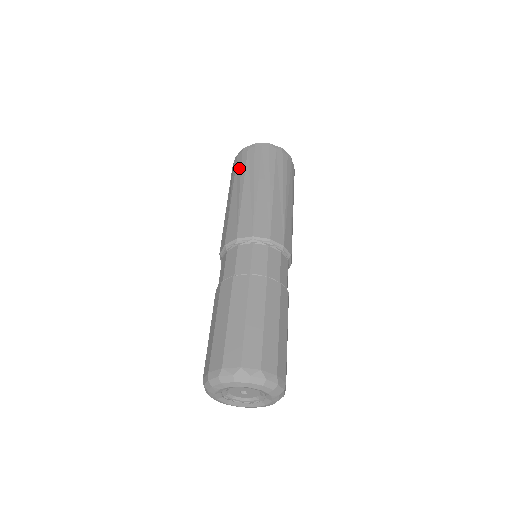
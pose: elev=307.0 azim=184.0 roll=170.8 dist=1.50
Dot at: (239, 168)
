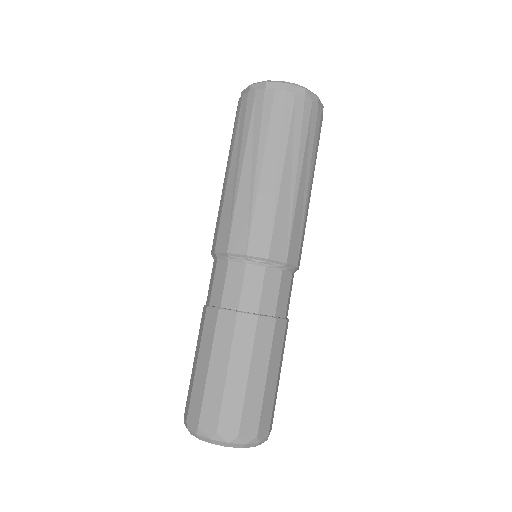
Dot at: (258, 121)
